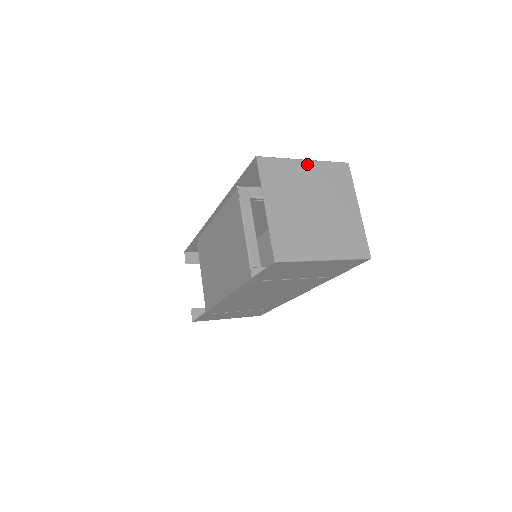
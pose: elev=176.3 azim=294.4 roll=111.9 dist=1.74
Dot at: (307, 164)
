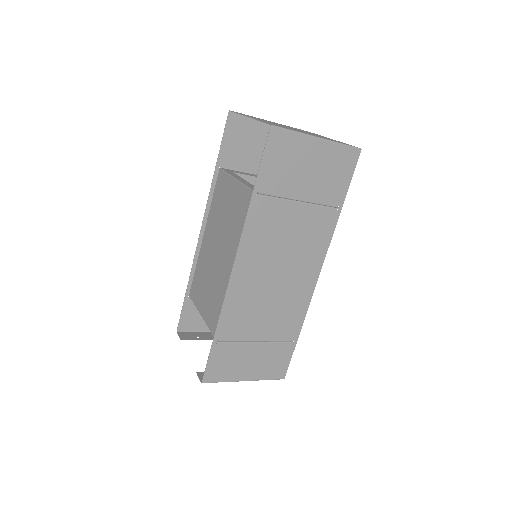
Dot at: (274, 122)
